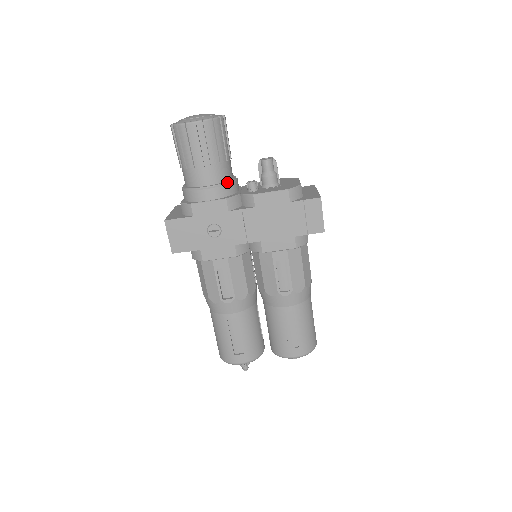
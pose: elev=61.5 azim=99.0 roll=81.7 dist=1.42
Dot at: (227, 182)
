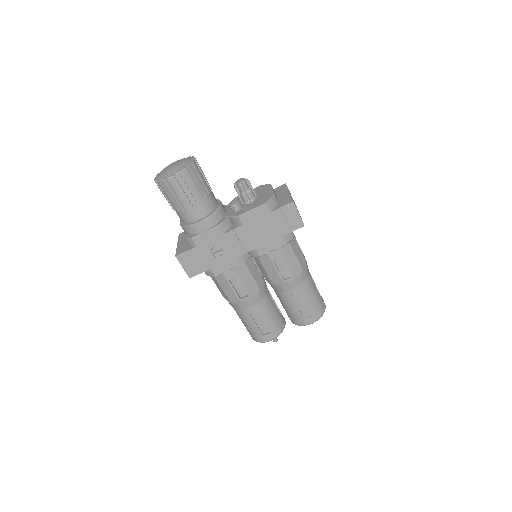
Dot at: (214, 211)
